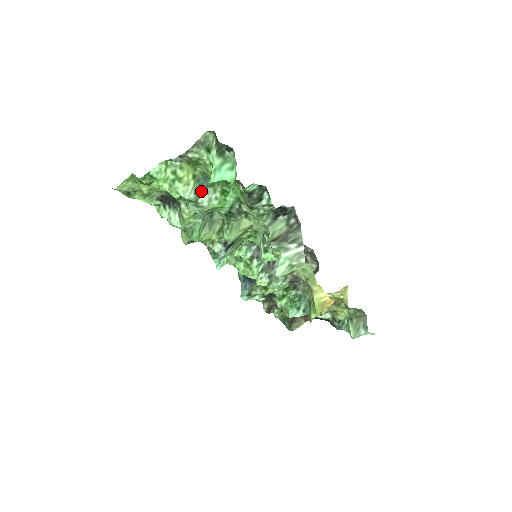
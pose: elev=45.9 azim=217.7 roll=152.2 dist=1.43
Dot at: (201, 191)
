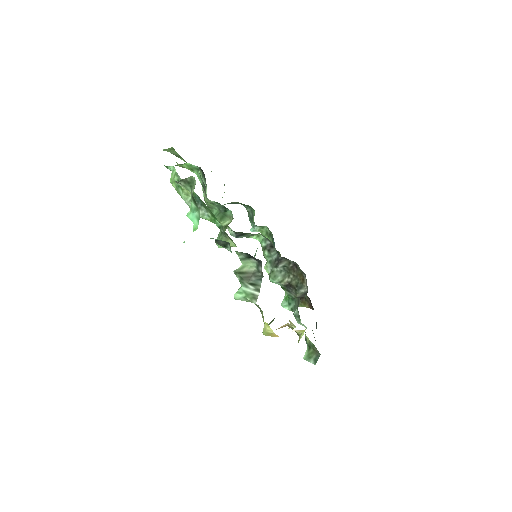
Dot at: occluded
